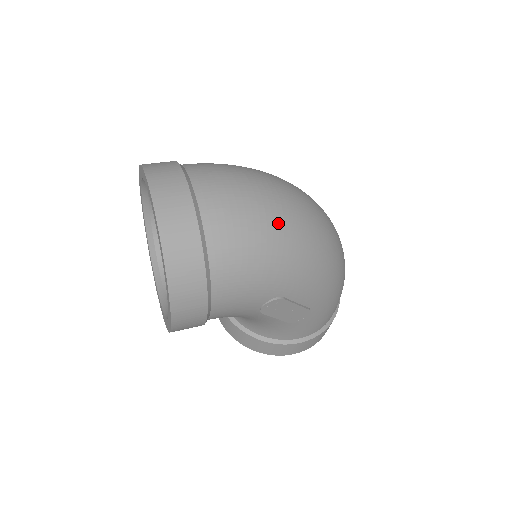
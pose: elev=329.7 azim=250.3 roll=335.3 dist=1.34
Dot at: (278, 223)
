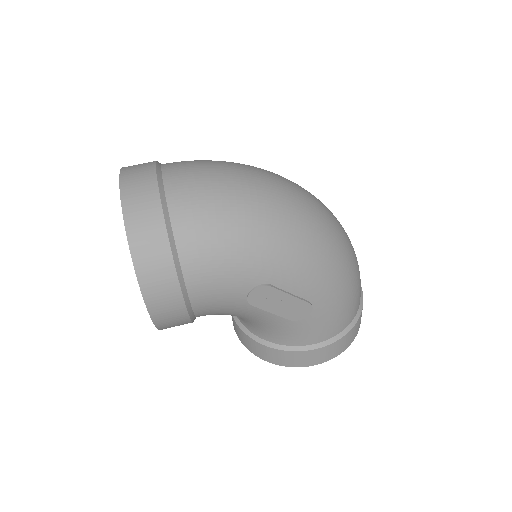
Dot at: (250, 203)
